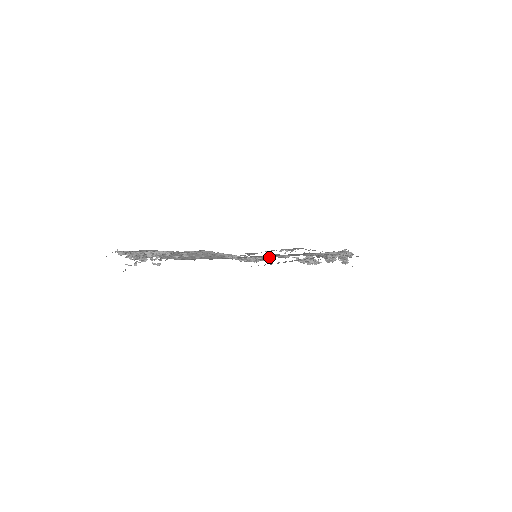
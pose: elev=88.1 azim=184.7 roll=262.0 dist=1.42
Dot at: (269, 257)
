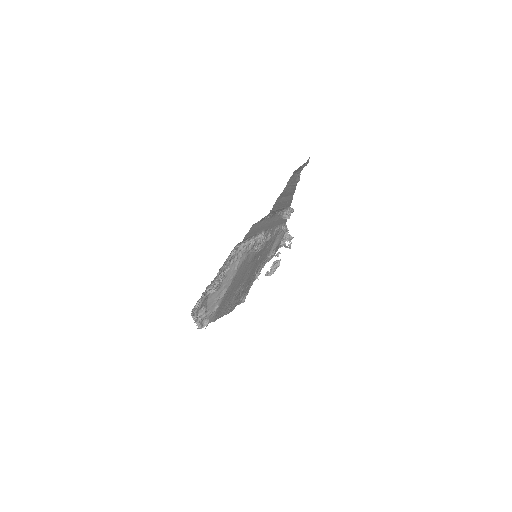
Dot at: occluded
